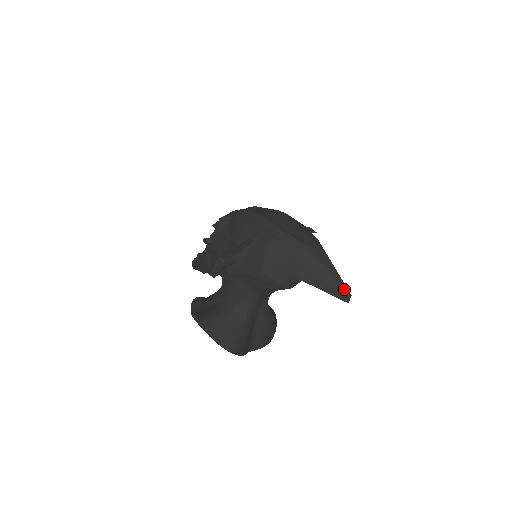
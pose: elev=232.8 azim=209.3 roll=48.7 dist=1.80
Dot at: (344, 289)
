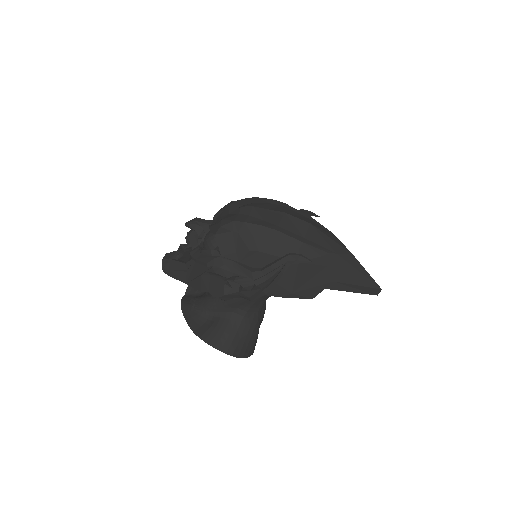
Dot at: (375, 286)
